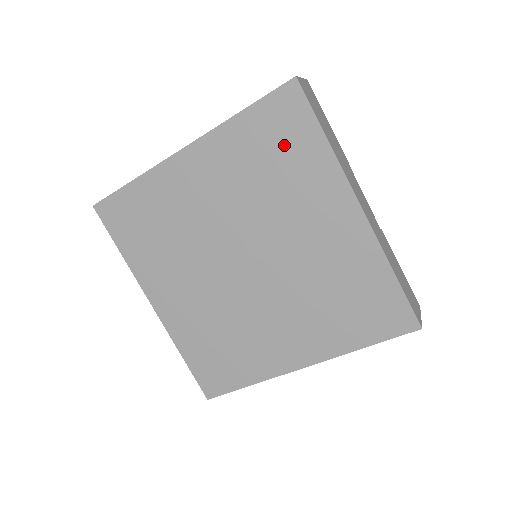
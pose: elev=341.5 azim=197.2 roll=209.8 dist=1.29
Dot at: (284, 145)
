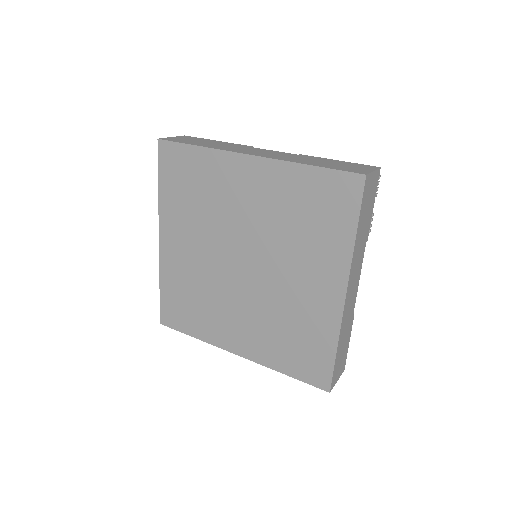
Dot at: (188, 176)
